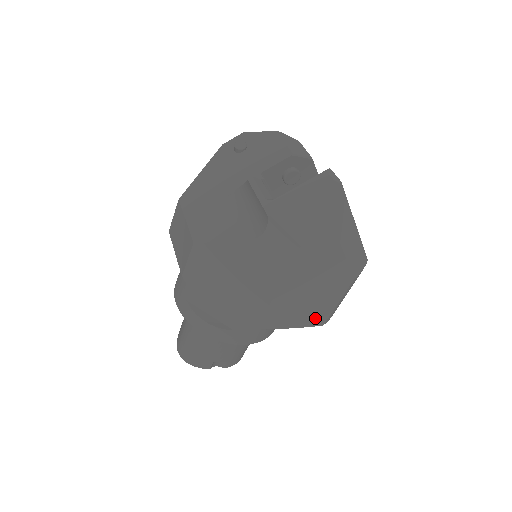
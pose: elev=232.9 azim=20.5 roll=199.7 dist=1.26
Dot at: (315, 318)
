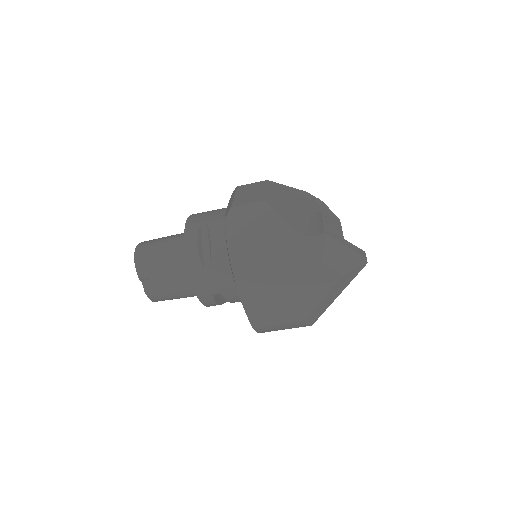
Dot at: (258, 316)
